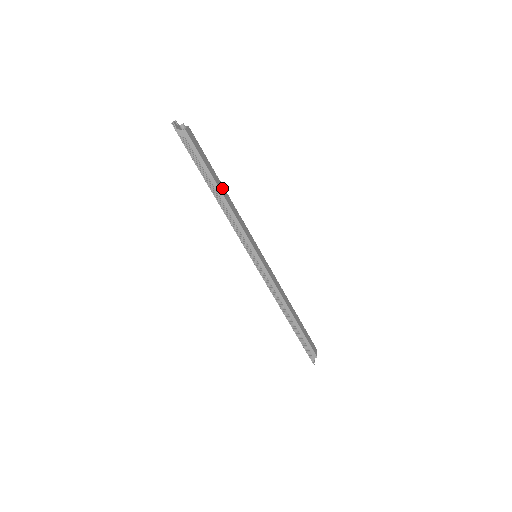
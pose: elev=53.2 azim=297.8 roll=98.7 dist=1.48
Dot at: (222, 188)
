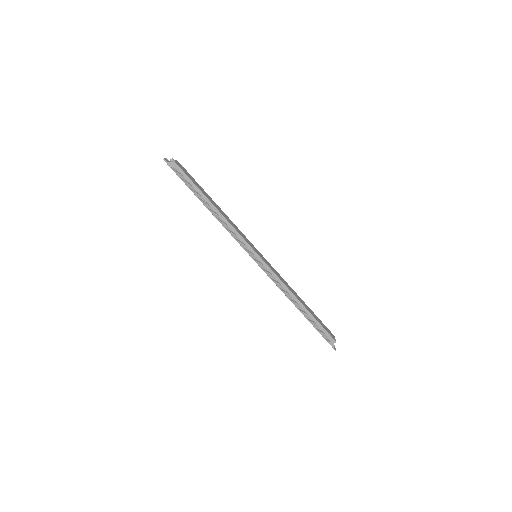
Dot at: (214, 203)
